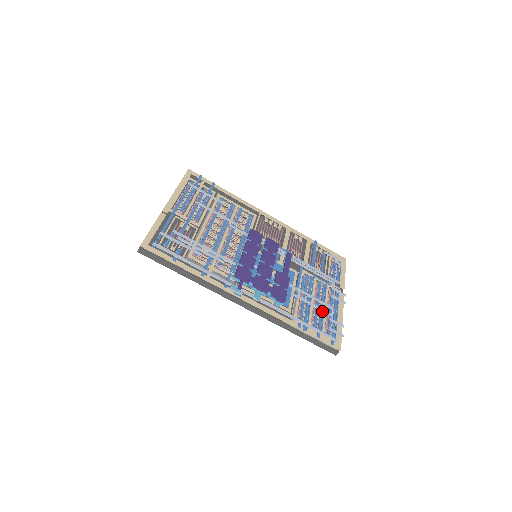
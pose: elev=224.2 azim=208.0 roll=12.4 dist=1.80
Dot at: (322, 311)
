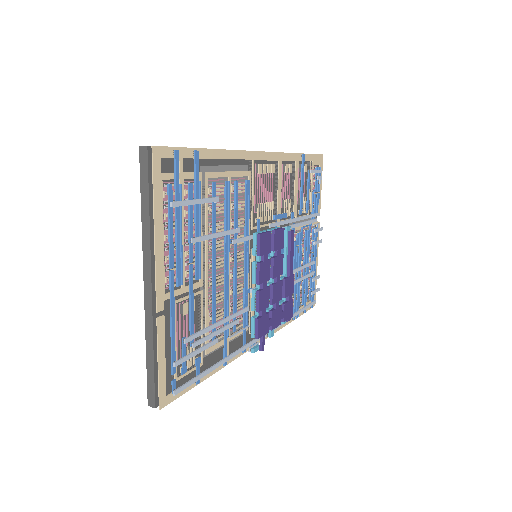
Dot at: occluded
